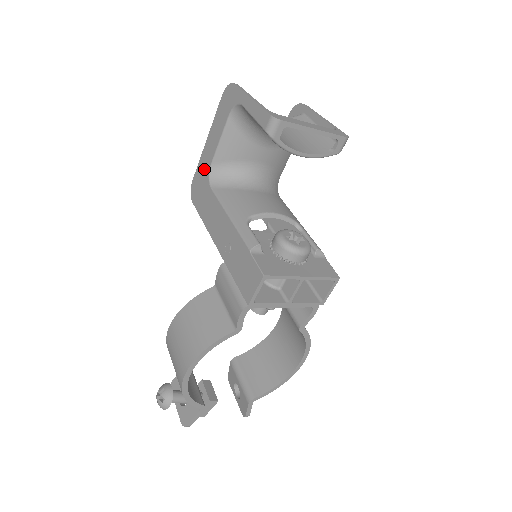
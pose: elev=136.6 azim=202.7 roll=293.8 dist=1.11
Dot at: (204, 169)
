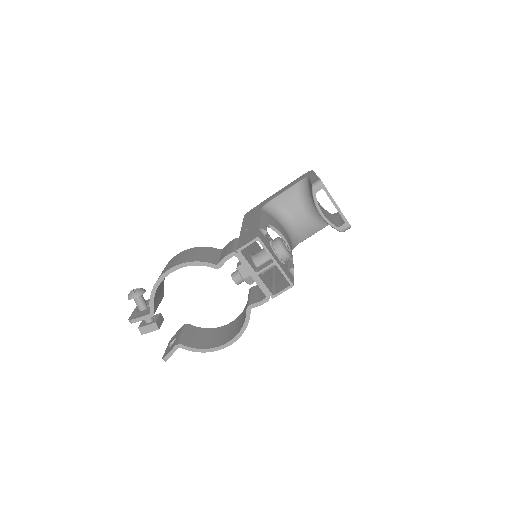
Dot at: (265, 202)
